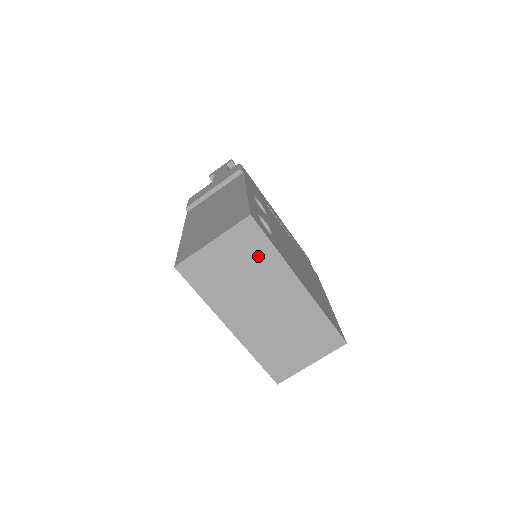
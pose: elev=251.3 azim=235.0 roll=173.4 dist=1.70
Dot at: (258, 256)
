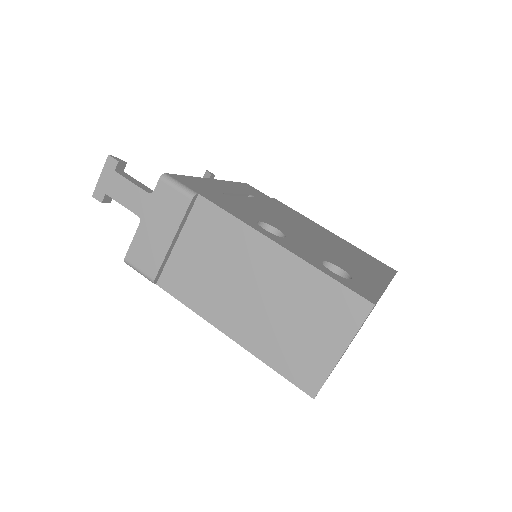
Dot at: occluded
